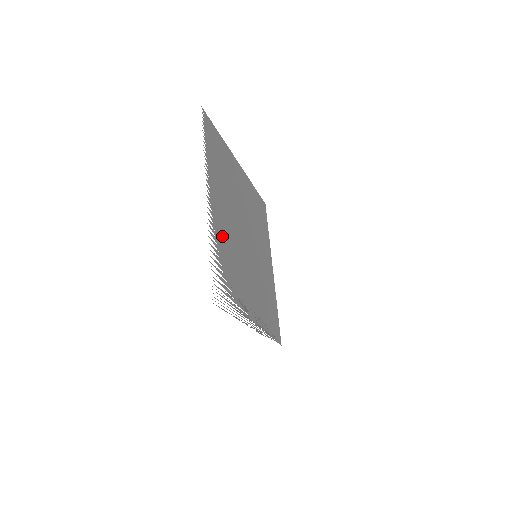
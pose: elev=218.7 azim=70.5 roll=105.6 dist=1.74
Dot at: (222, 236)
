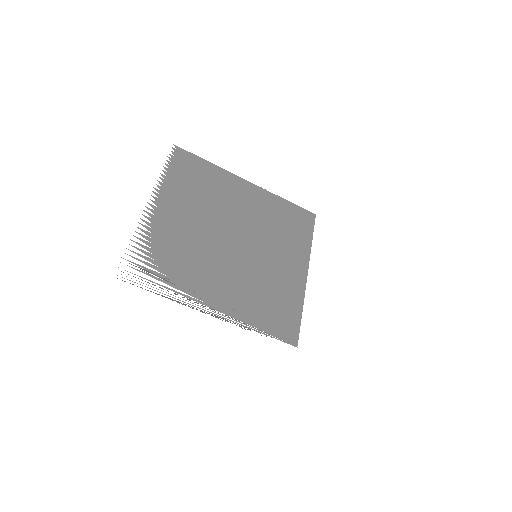
Dot at: (168, 233)
